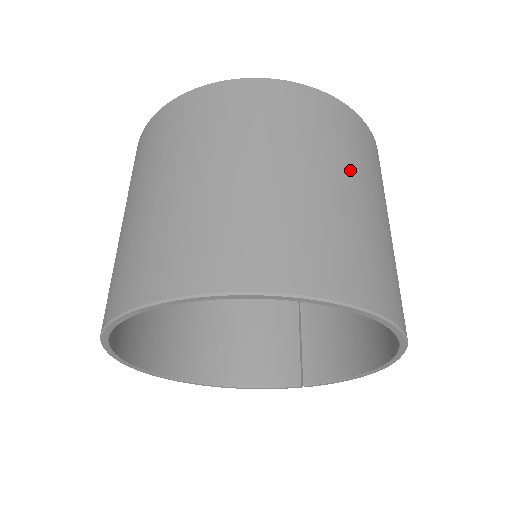
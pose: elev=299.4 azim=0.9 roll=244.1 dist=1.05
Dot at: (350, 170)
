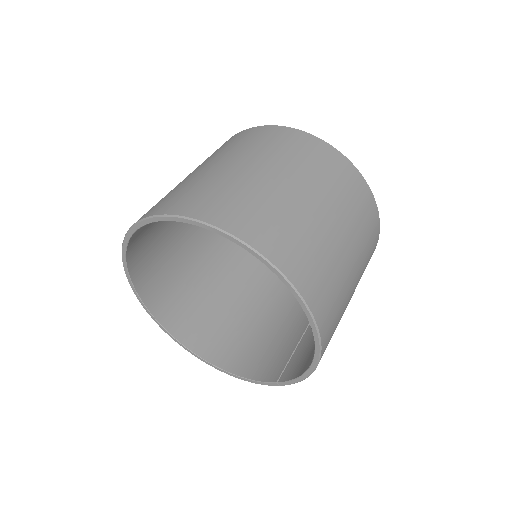
Dot at: (298, 175)
